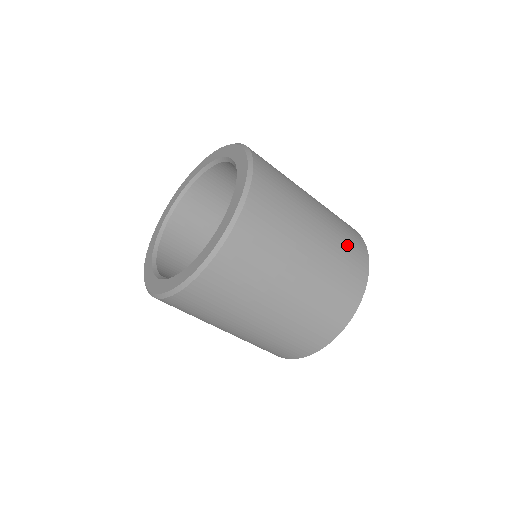
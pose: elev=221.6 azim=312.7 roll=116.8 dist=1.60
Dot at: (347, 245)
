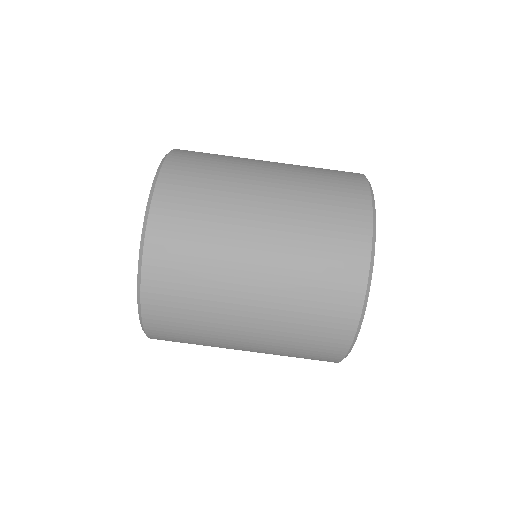
Dot at: occluded
